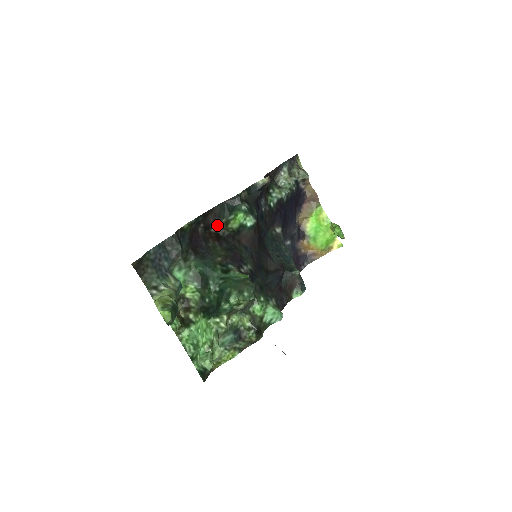
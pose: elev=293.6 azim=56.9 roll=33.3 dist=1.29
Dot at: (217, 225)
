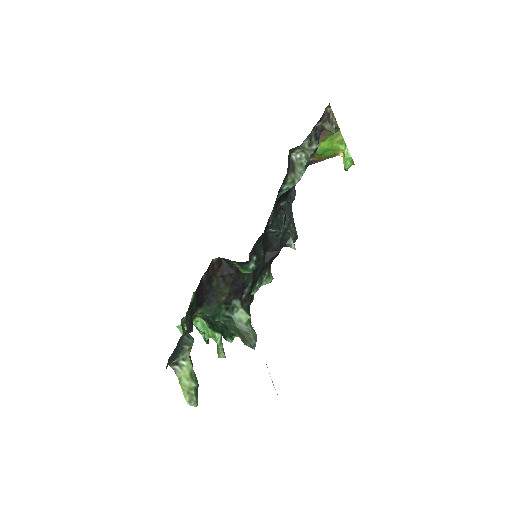
Dot at: occluded
